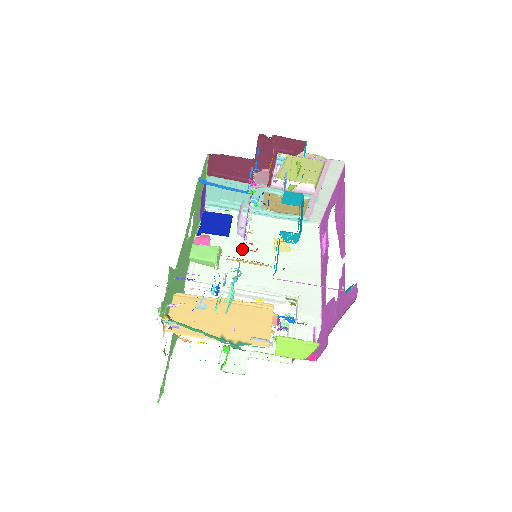
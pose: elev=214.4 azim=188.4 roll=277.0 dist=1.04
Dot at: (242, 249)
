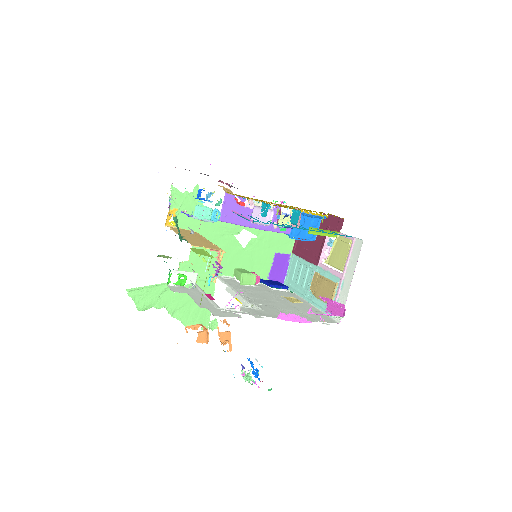
Dot at: (234, 196)
